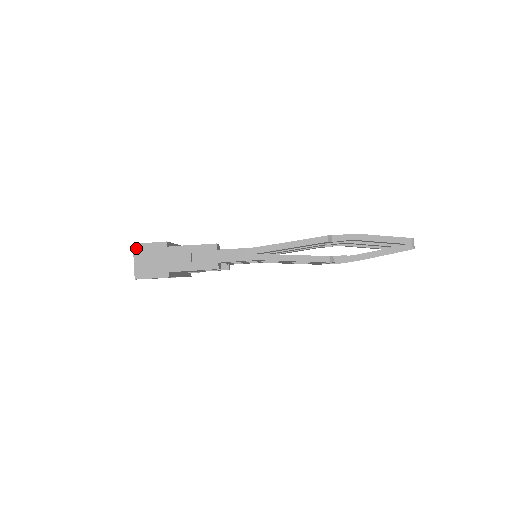
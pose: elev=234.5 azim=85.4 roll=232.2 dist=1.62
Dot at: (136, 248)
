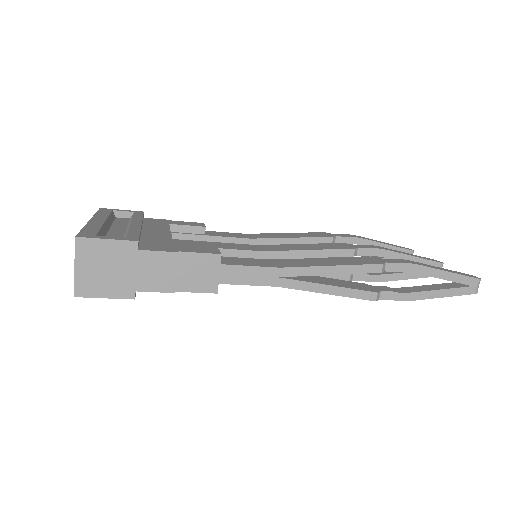
Dot at: (81, 245)
